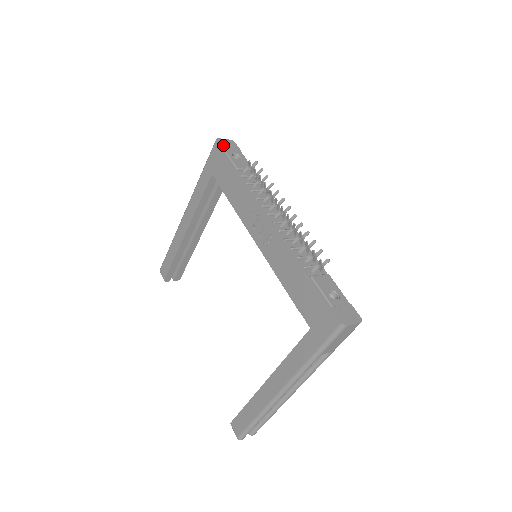
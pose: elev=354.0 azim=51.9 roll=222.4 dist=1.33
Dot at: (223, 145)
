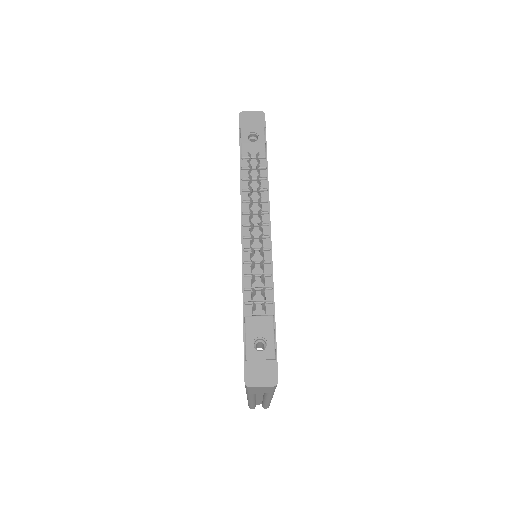
Dot at: (244, 122)
